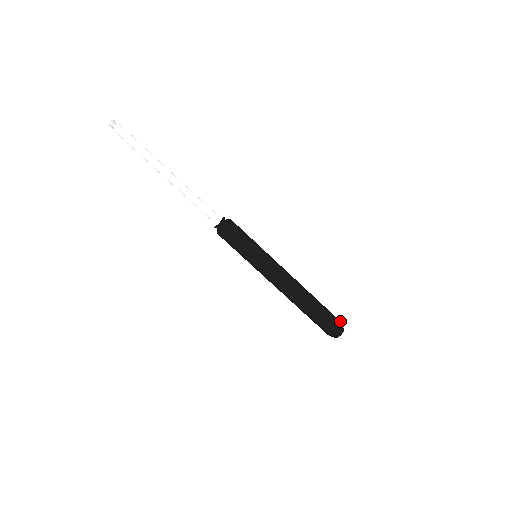
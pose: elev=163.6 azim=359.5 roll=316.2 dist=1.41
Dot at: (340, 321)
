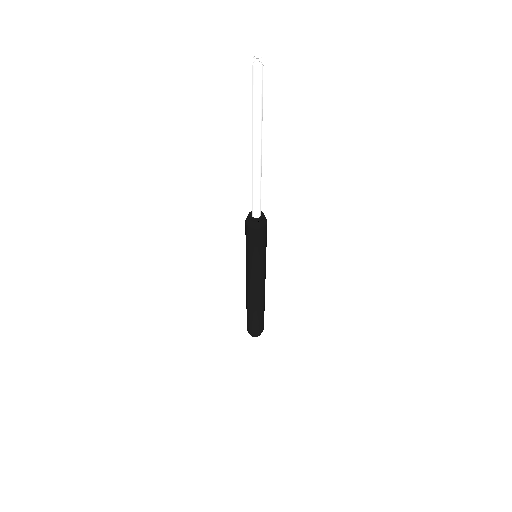
Dot at: occluded
